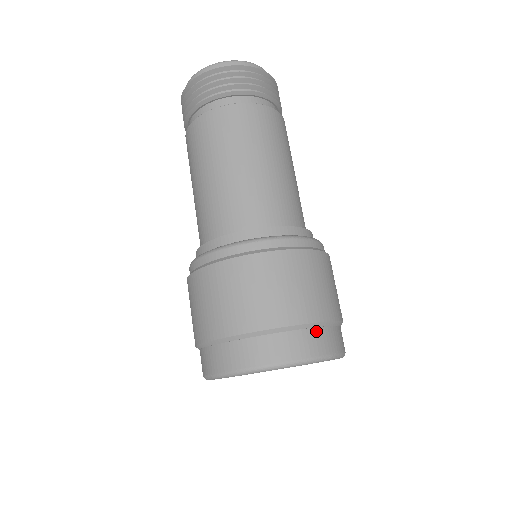
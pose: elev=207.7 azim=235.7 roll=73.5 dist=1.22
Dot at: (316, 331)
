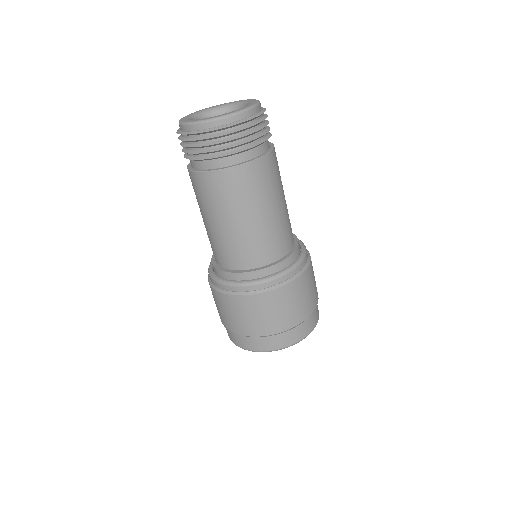
Dot at: (299, 327)
